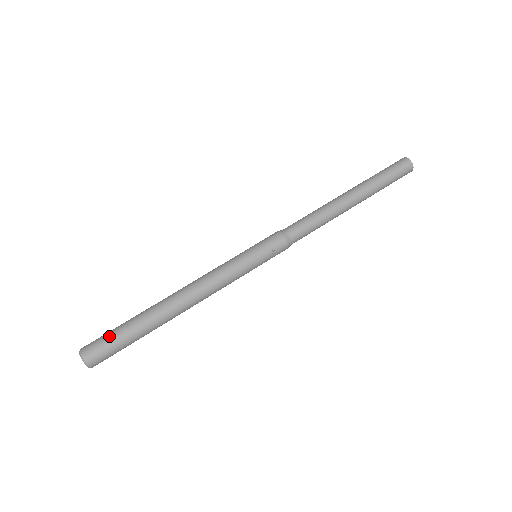
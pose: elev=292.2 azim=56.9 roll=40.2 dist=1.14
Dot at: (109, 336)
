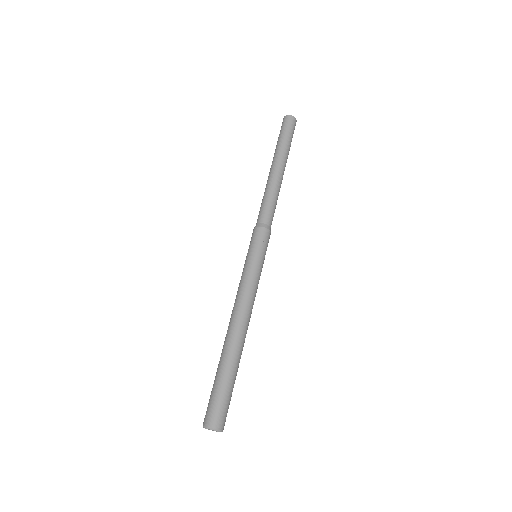
Dot at: (213, 396)
